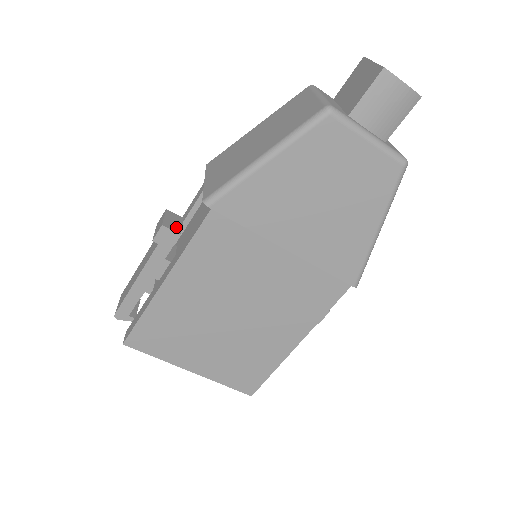
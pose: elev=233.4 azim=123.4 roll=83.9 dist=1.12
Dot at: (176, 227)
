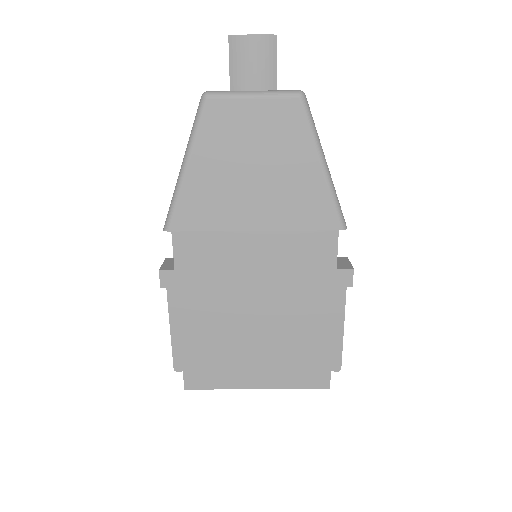
Dot at: (173, 267)
